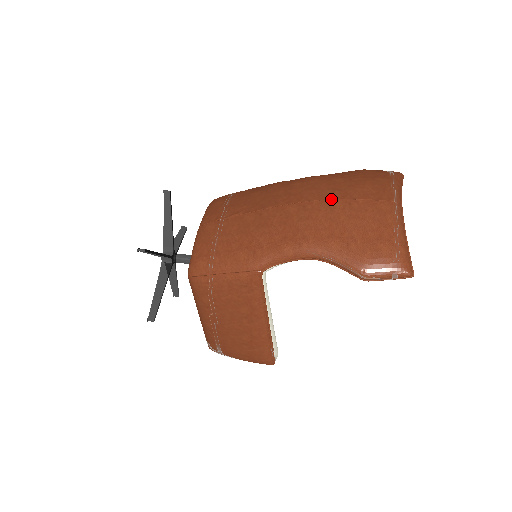
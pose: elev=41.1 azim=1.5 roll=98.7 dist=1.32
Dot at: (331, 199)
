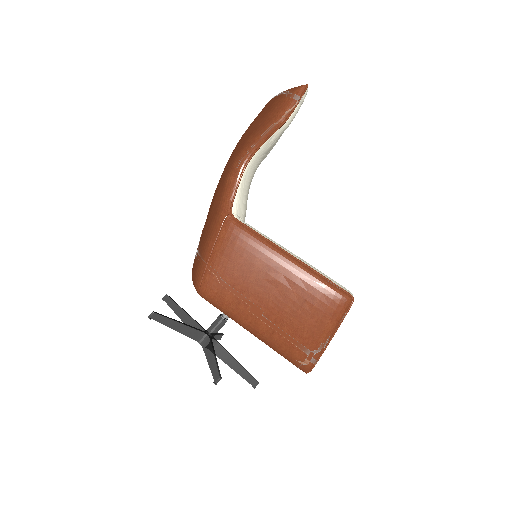
Dot at: occluded
